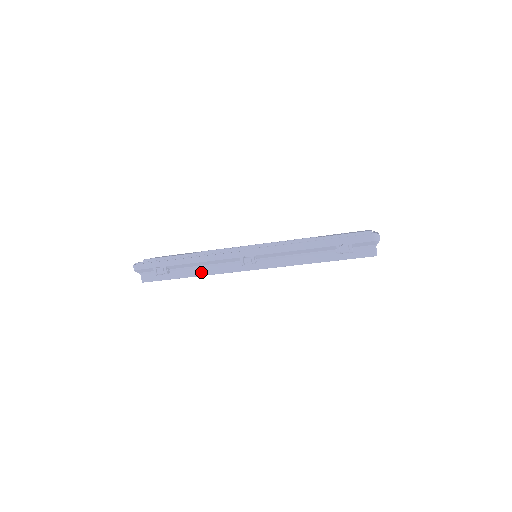
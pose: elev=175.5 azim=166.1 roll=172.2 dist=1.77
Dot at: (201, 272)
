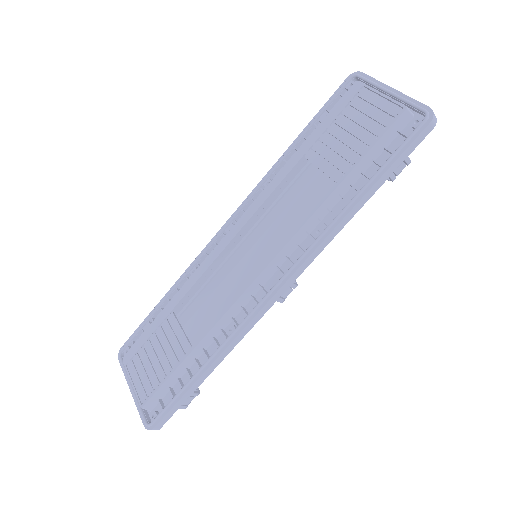
Dot at: occluded
